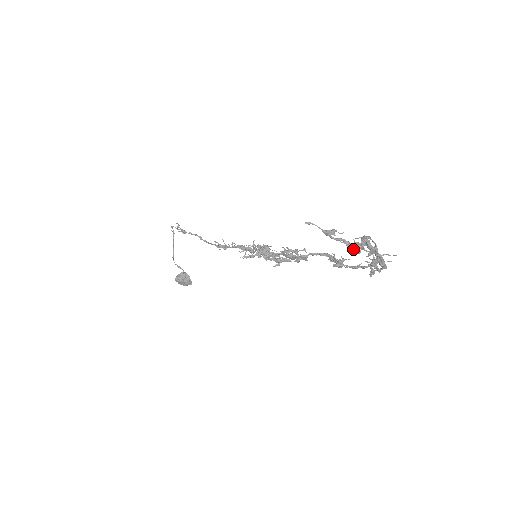
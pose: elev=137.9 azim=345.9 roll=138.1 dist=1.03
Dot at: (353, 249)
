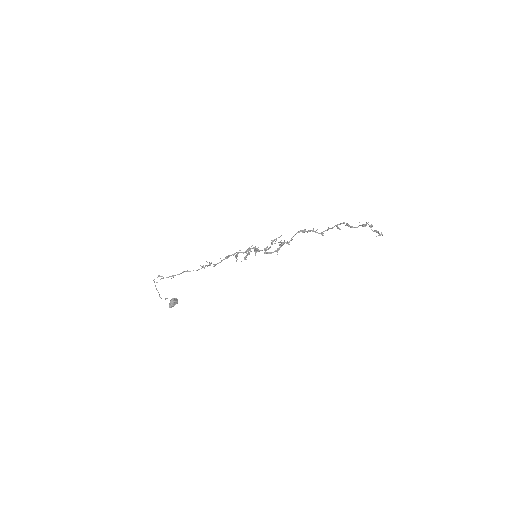
Dot at: occluded
